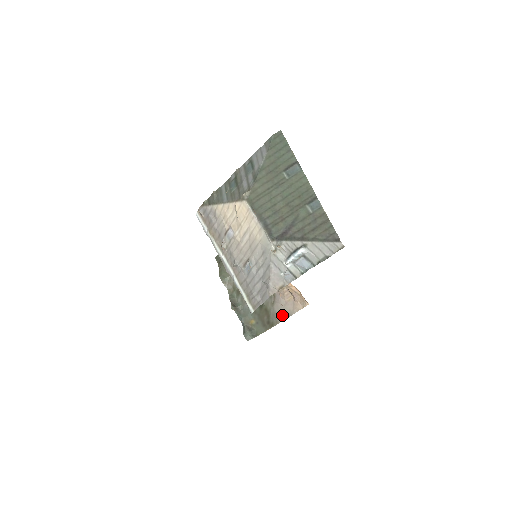
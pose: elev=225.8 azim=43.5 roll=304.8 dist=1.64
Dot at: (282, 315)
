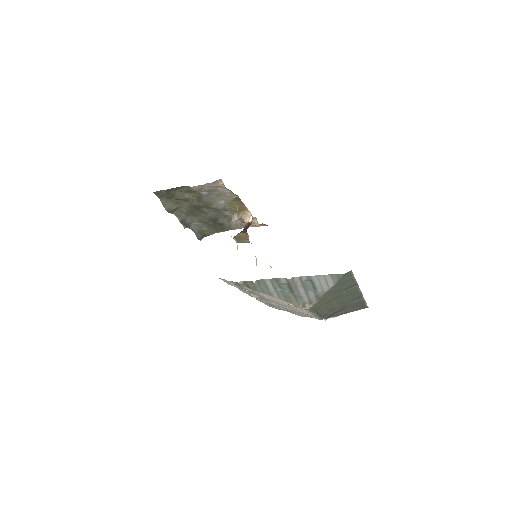
Dot at: (238, 227)
